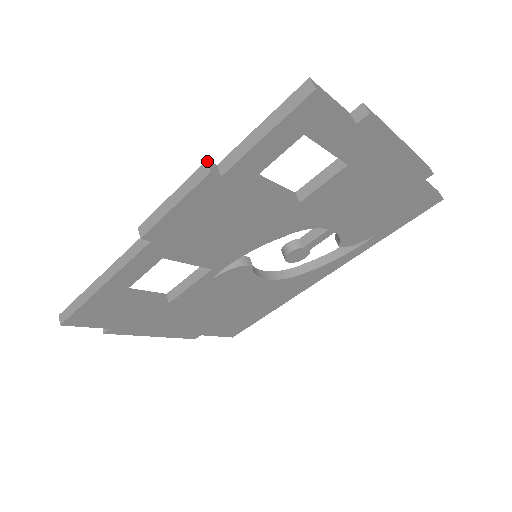
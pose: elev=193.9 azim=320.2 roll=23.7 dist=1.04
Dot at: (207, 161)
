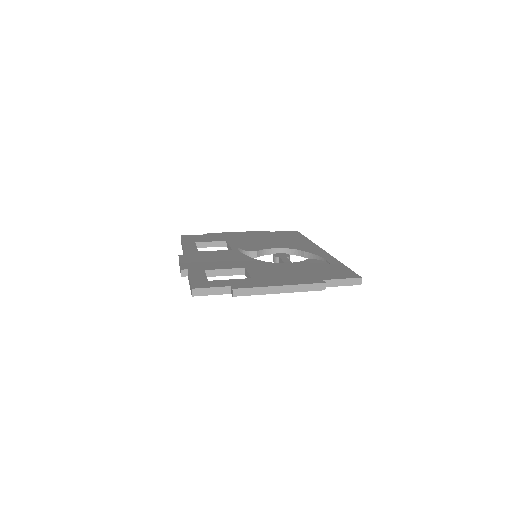
Dot at: (181, 270)
